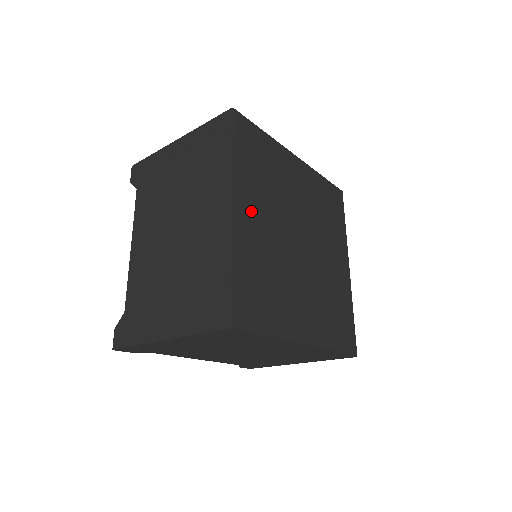
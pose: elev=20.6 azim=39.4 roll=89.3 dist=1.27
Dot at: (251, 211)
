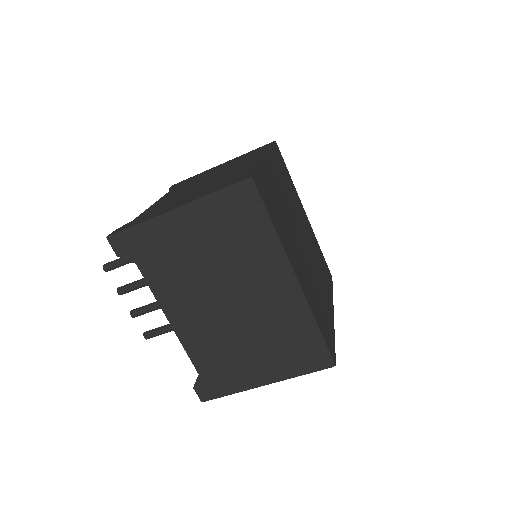
Dot at: (296, 262)
